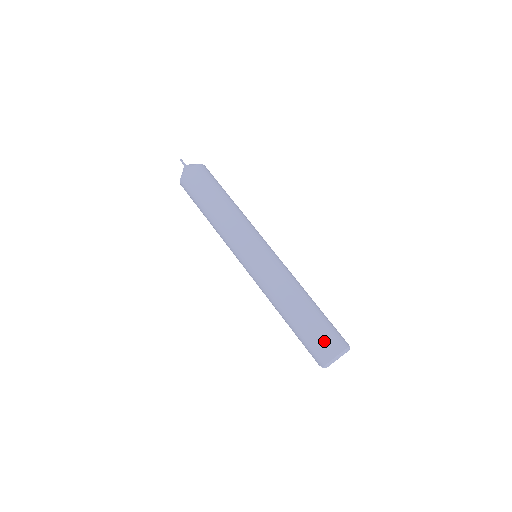
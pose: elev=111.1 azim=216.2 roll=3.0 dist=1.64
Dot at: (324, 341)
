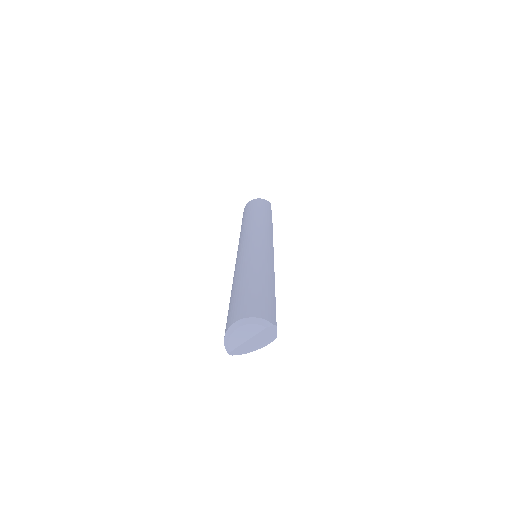
Dot at: (232, 311)
